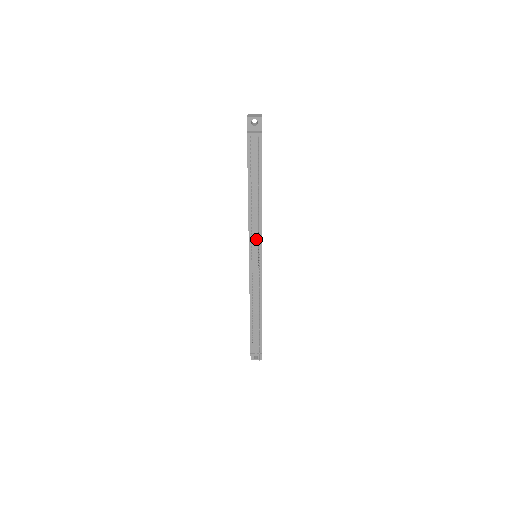
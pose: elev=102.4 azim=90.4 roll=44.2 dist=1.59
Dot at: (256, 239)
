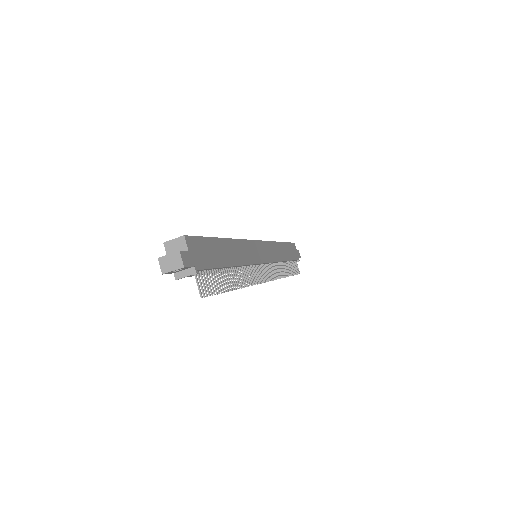
Dot at: occluded
